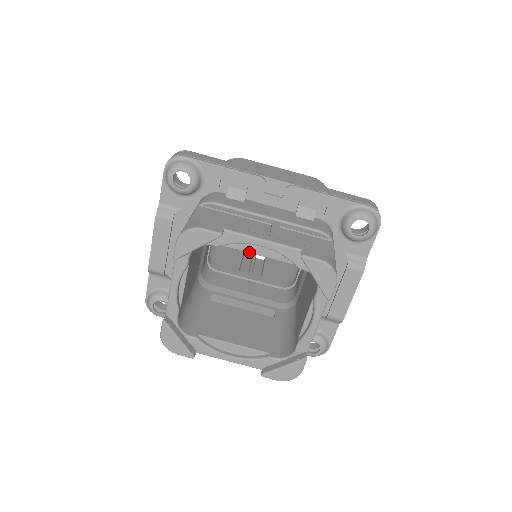
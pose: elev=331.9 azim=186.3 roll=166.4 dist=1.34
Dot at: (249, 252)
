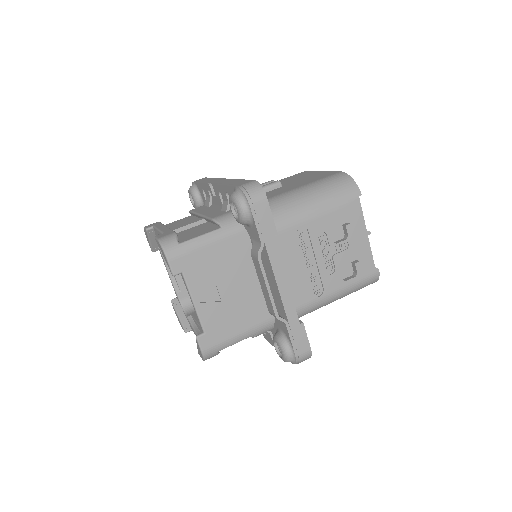
Dot at: occluded
